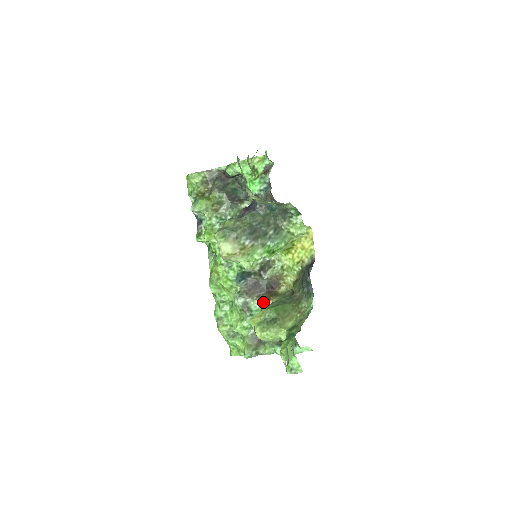
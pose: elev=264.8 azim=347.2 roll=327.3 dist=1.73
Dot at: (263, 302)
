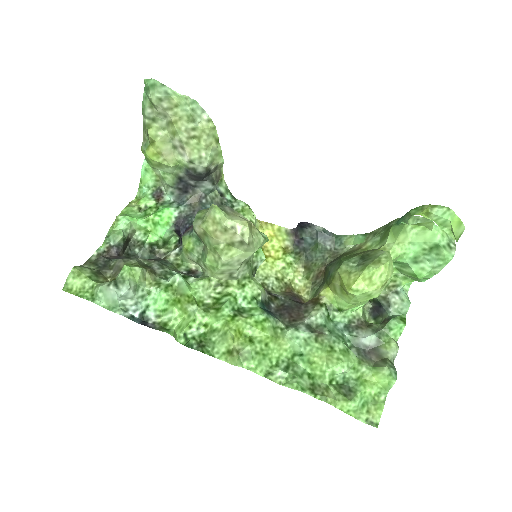
Dot at: (318, 305)
